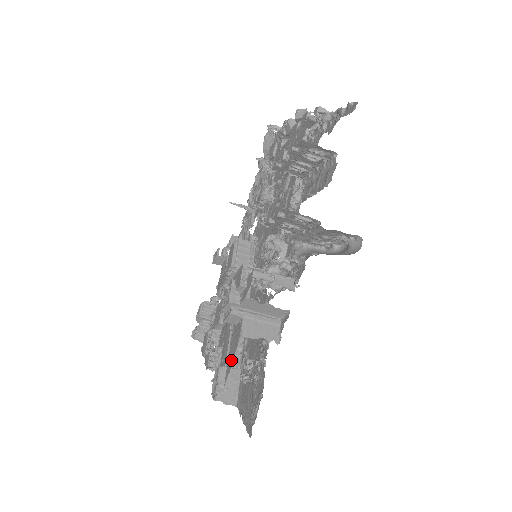
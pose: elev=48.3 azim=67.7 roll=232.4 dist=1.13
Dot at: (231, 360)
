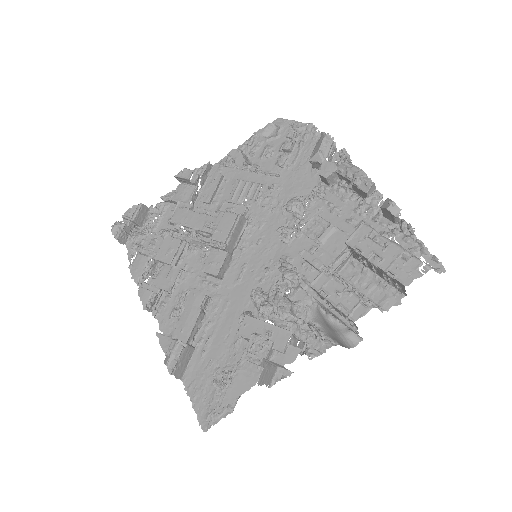
Dot at: (236, 393)
